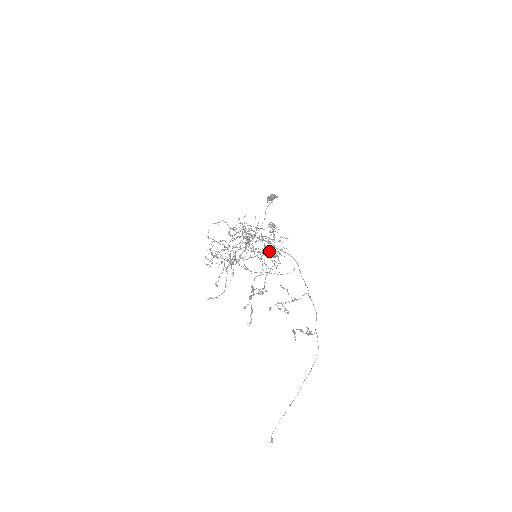
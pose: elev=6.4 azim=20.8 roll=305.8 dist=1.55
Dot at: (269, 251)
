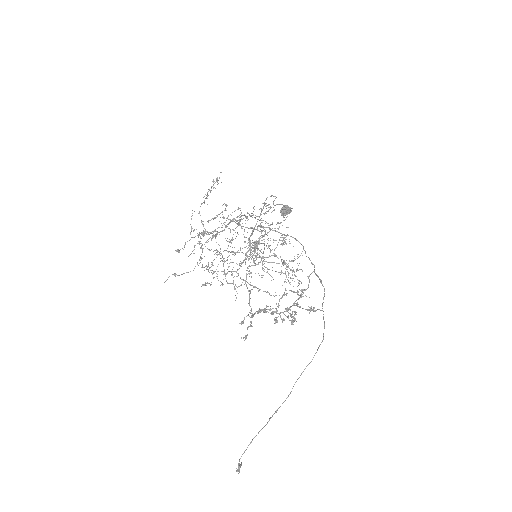
Dot at: (264, 234)
